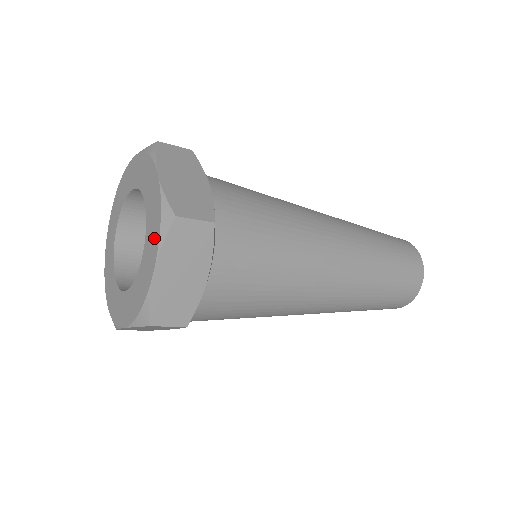
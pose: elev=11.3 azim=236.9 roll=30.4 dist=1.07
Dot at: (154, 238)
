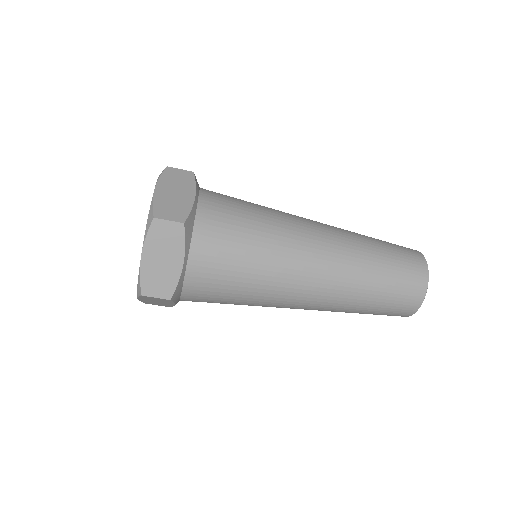
Dot at: occluded
